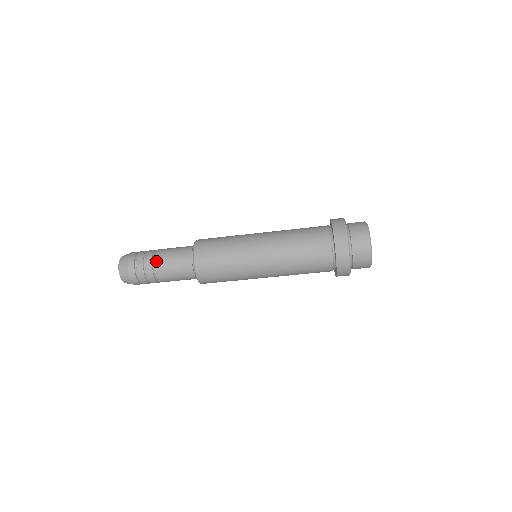
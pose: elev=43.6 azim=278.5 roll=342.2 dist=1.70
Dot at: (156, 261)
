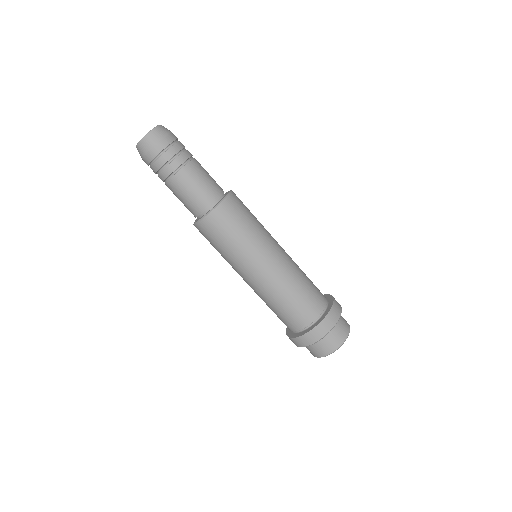
Dot at: occluded
